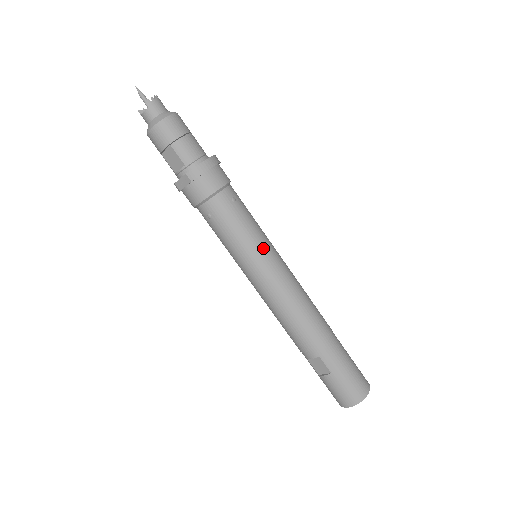
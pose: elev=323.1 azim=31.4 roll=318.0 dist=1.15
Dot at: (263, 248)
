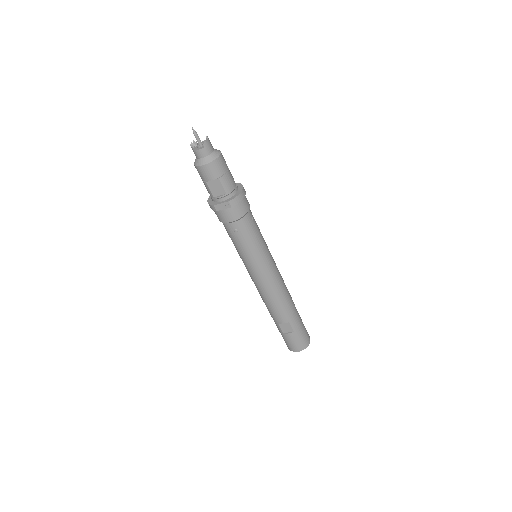
Dot at: (267, 252)
